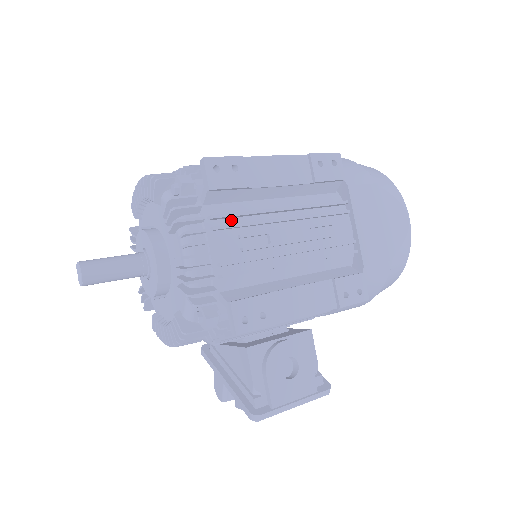
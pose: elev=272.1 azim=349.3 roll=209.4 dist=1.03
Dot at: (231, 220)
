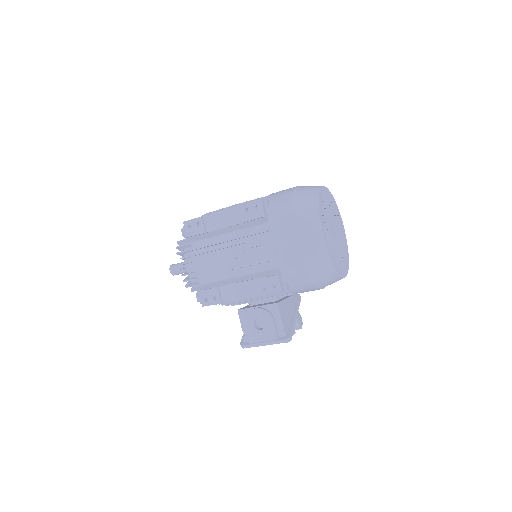
Dot at: (203, 249)
